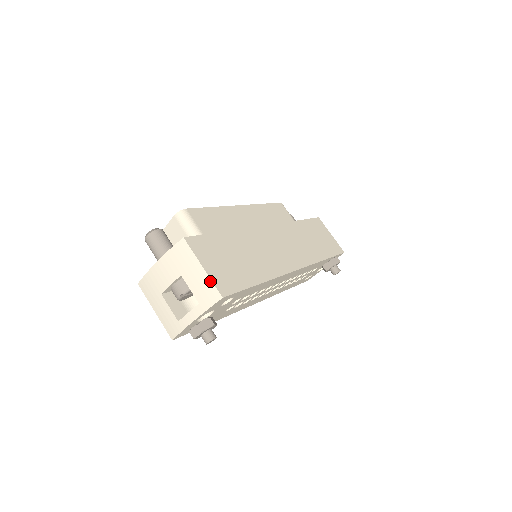
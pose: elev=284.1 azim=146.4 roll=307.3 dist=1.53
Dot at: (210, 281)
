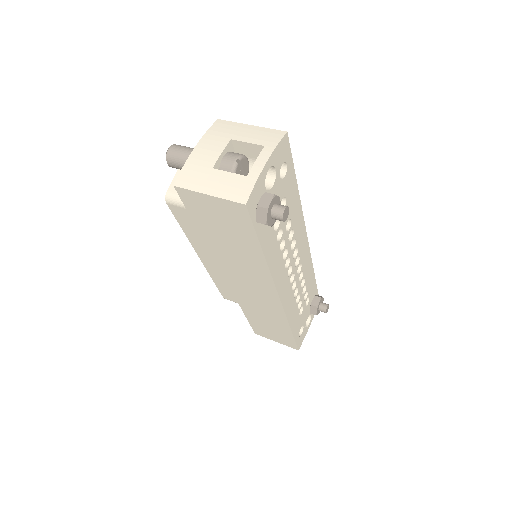
Dot at: (266, 129)
